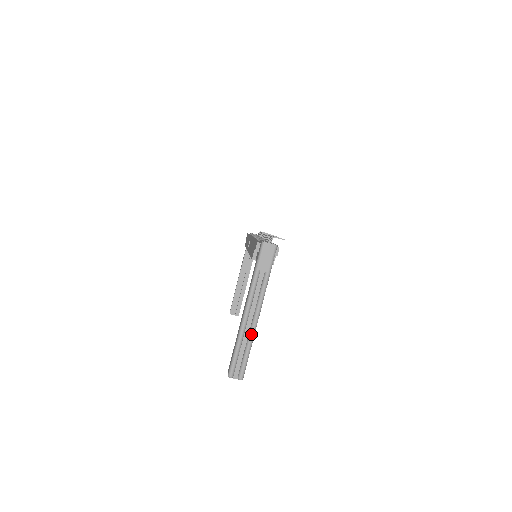
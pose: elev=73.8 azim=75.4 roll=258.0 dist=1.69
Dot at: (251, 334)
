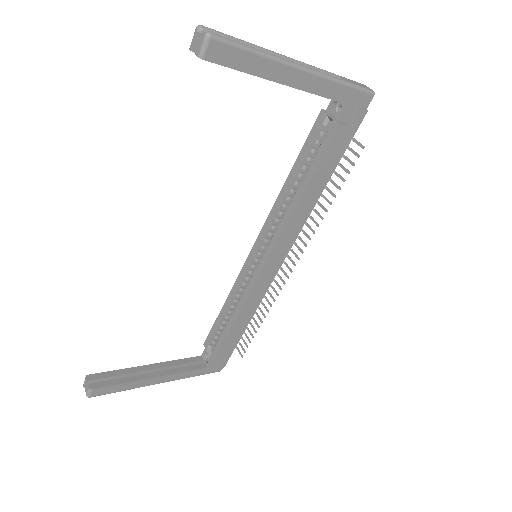
Dot at: occluded
